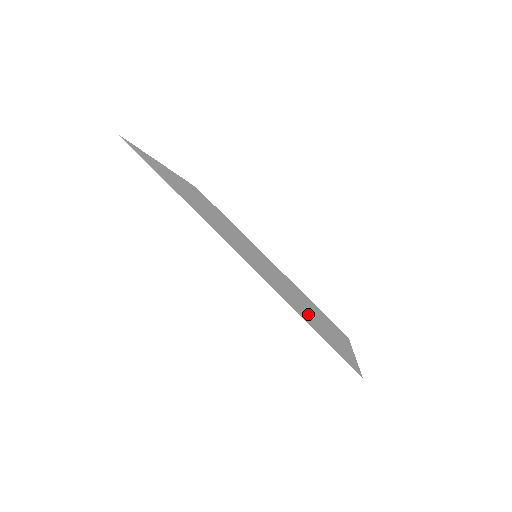
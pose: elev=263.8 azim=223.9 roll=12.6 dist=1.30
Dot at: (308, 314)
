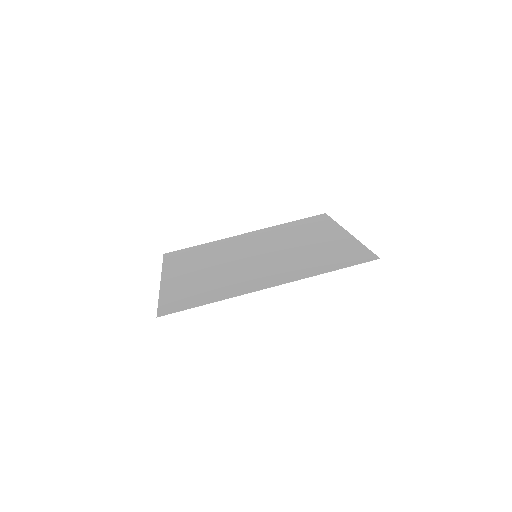
Dot at: (319, 255)
